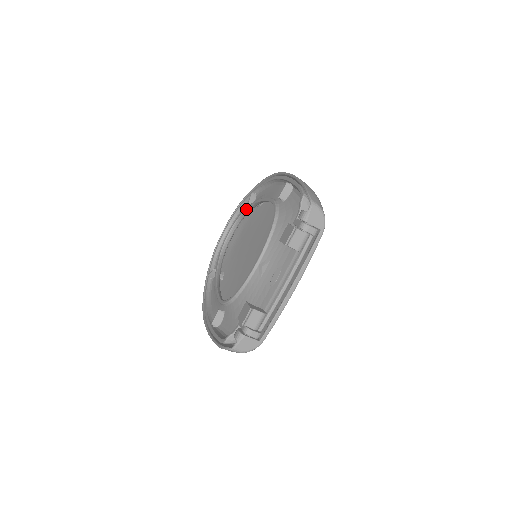
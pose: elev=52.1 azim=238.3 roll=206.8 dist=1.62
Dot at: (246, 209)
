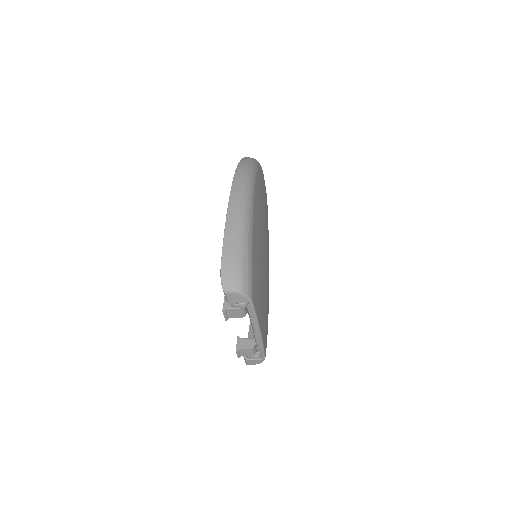
Dot at: occluded
